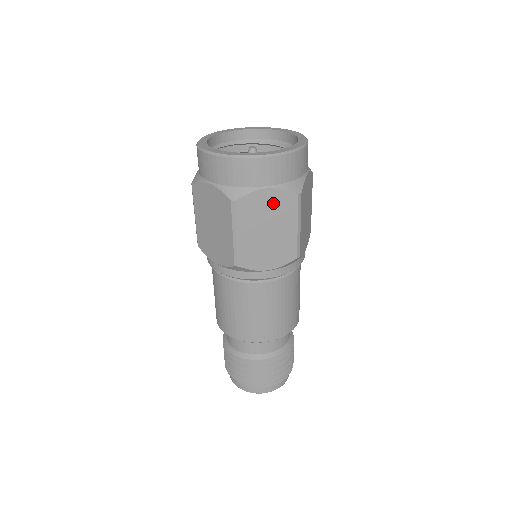
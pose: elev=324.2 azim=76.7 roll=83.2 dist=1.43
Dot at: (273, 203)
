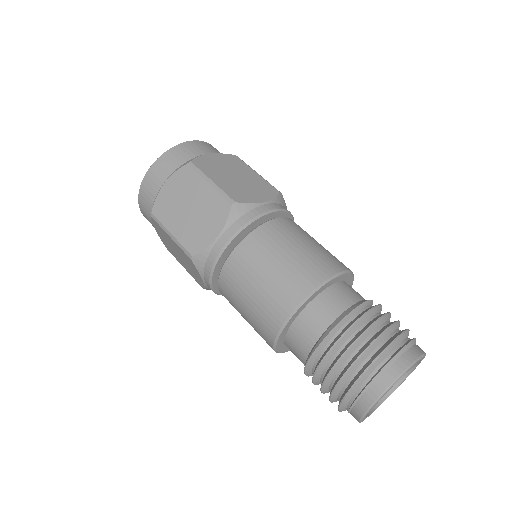
Dot at: (222, 161)
